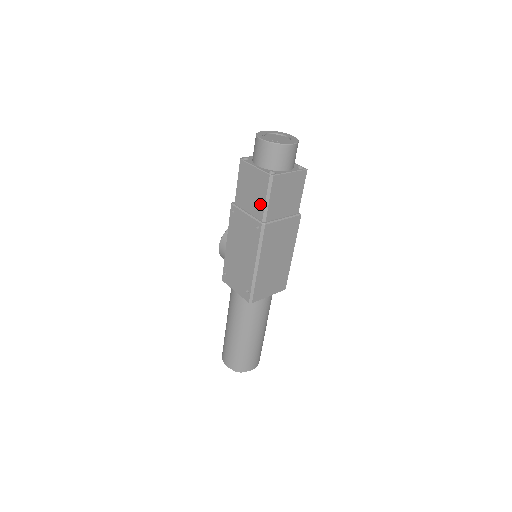
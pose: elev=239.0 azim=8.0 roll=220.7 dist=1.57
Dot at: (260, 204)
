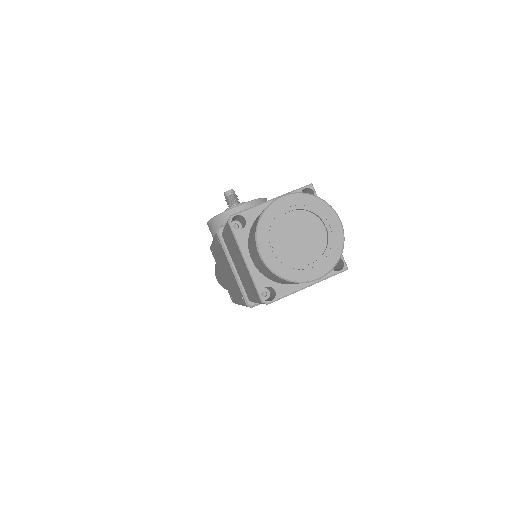
Dot at: (248, 291)
